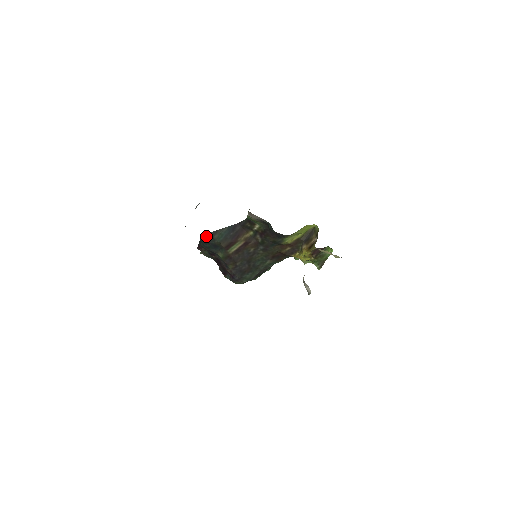
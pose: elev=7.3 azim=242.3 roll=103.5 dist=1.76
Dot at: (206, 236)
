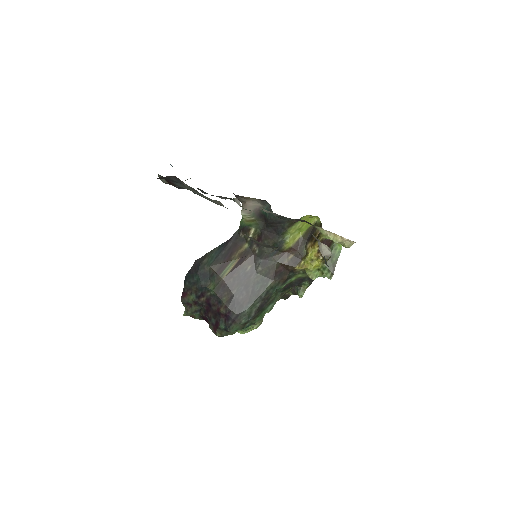
Dot at: (193, 267)
